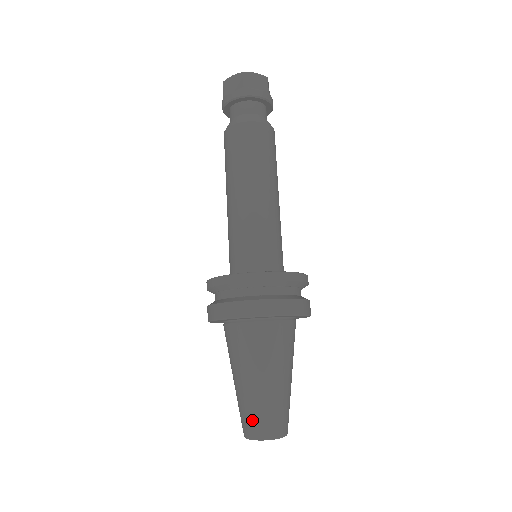
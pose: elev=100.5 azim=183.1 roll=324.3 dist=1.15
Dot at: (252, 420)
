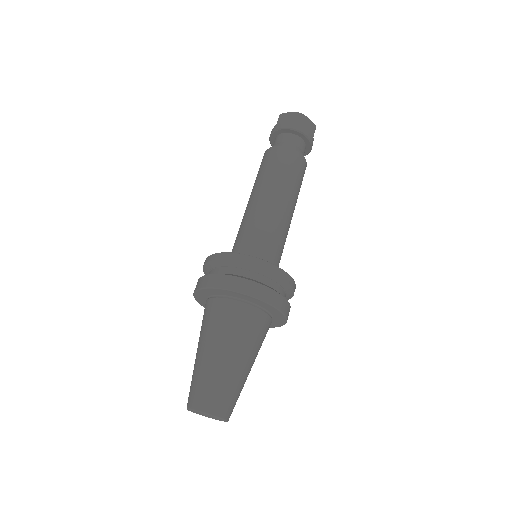
Dot at: (205, 391)
